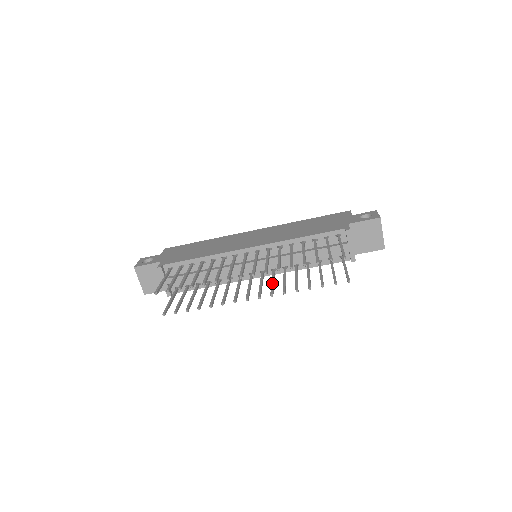
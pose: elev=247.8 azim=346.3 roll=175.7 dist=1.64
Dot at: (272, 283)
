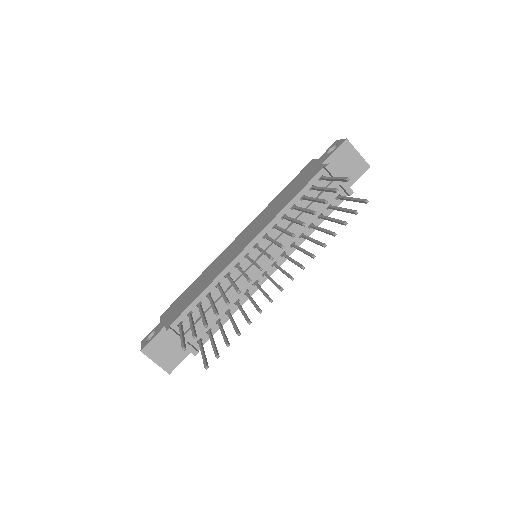
Dot at: (293, 261)
